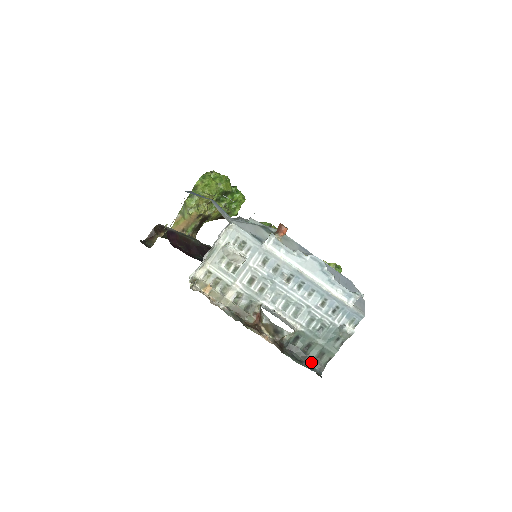
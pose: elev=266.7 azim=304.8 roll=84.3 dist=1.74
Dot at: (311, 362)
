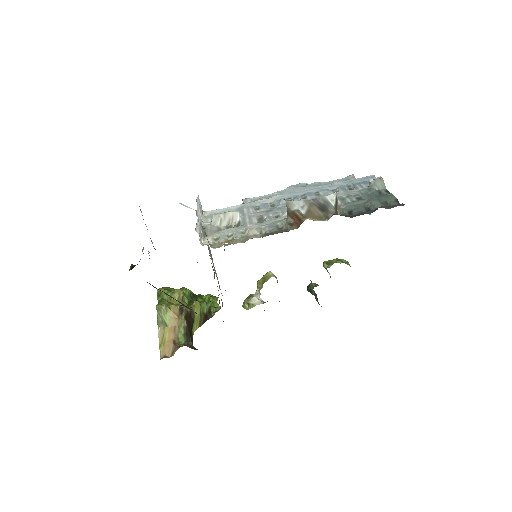
Dot at: (385, 208)
